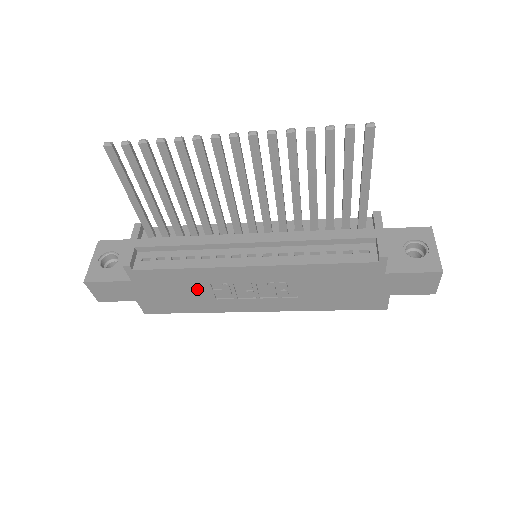
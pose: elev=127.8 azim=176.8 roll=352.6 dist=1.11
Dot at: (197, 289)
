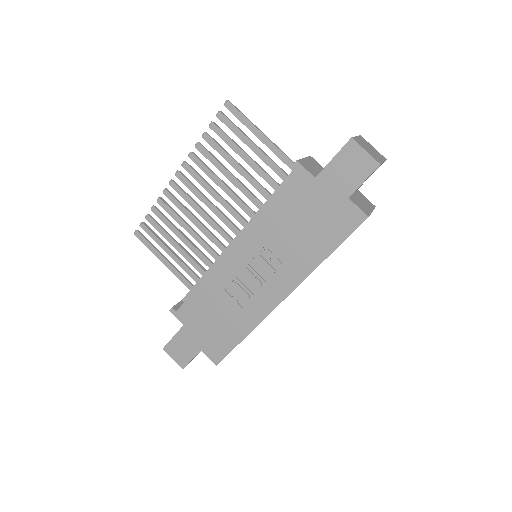
Dot at: (223, 304)
